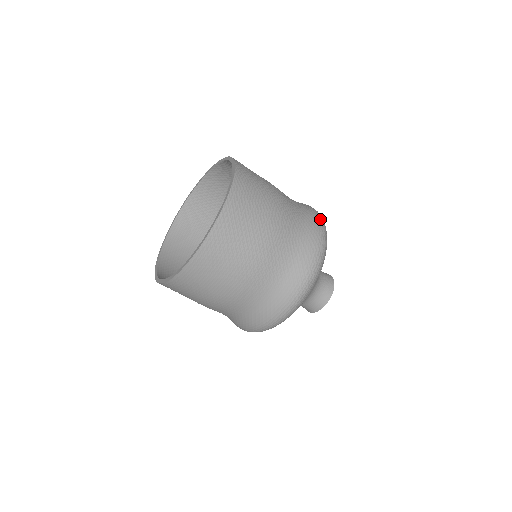
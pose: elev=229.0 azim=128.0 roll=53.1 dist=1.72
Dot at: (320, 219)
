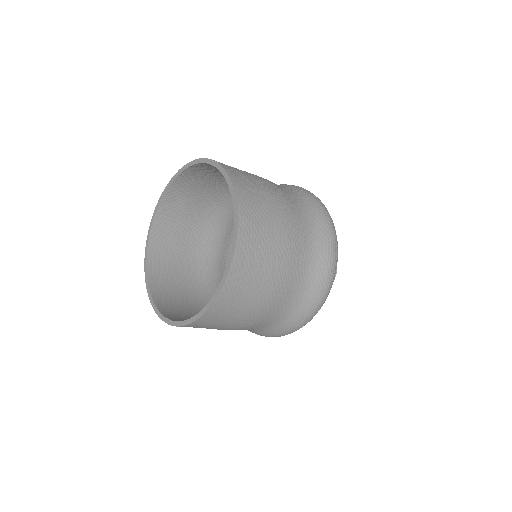
Dot at: (324, 208)
